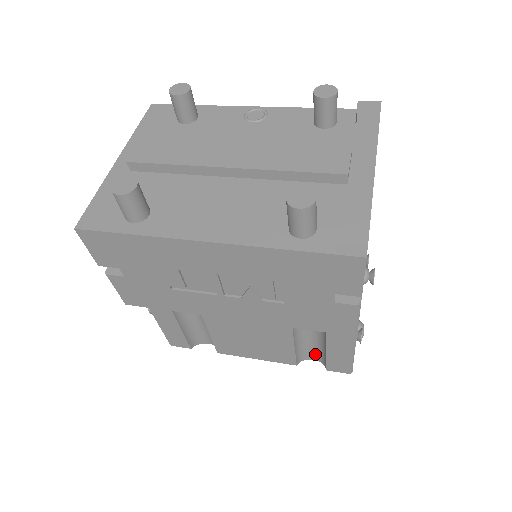
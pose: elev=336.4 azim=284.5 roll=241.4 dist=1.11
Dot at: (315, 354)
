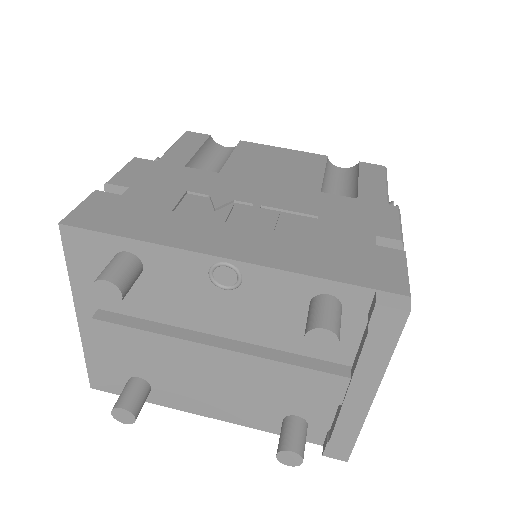
Dot at: occluded
